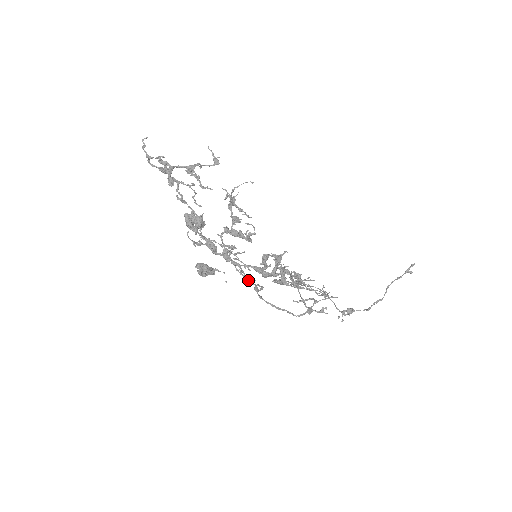
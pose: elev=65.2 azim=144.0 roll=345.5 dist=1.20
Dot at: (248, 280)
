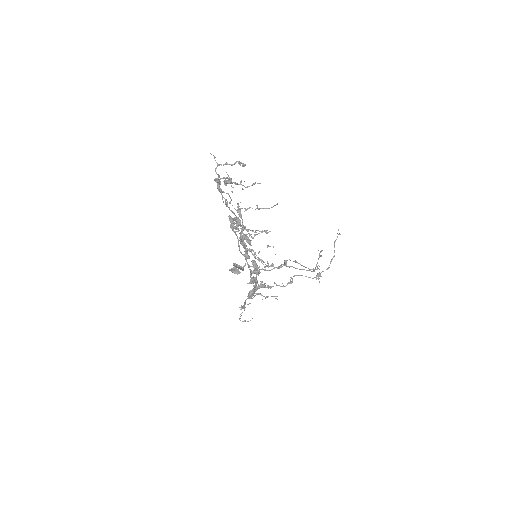
Dot at: (264, 270)
